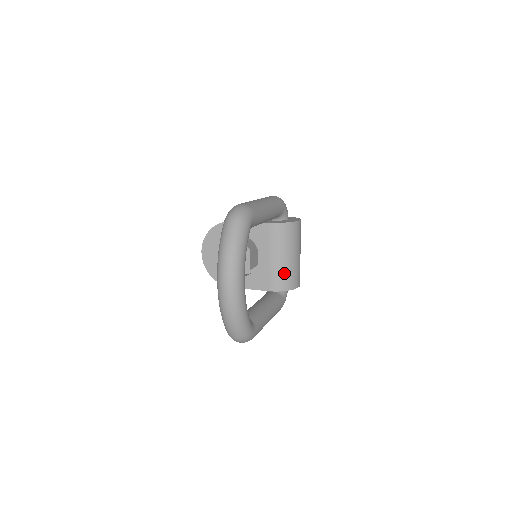
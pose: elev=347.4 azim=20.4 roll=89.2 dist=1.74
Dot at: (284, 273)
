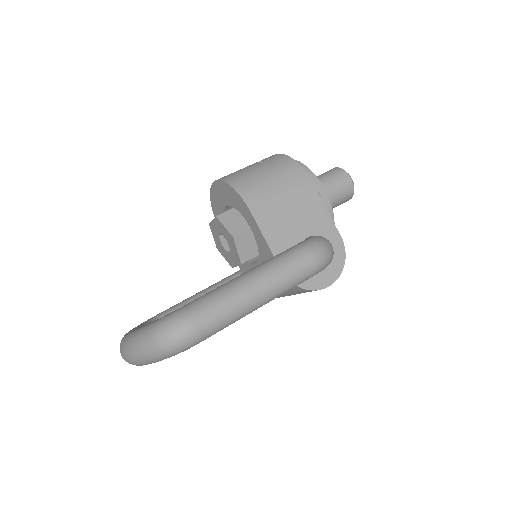
Dot at: occluded
